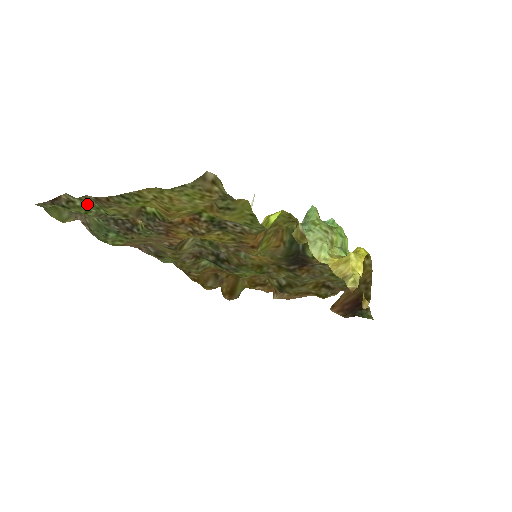
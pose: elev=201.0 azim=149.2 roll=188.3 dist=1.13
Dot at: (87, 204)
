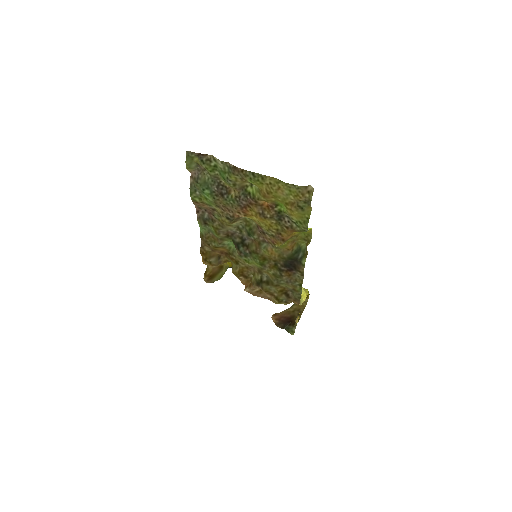
Dot at: (221, 167)
